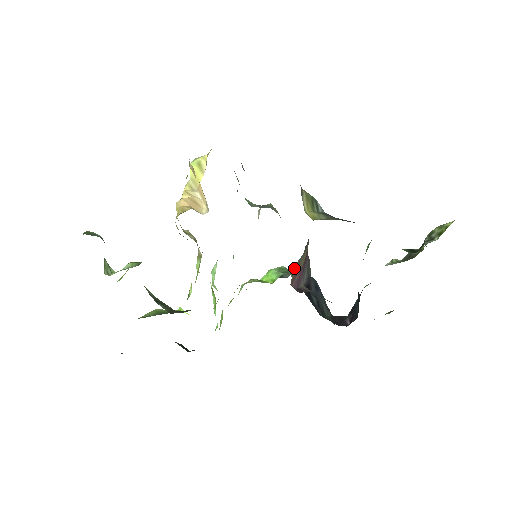
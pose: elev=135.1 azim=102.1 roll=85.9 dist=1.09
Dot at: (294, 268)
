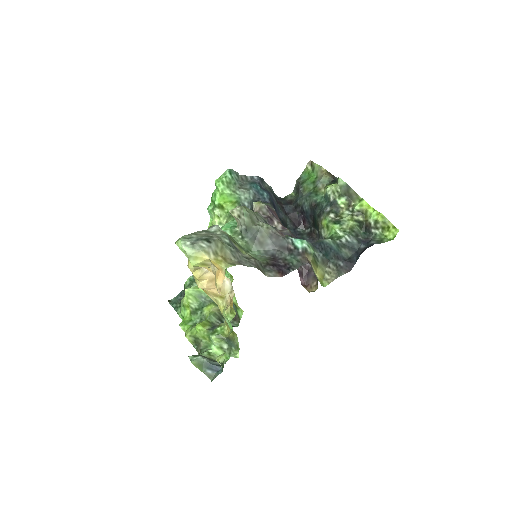
Dot at: occluded
